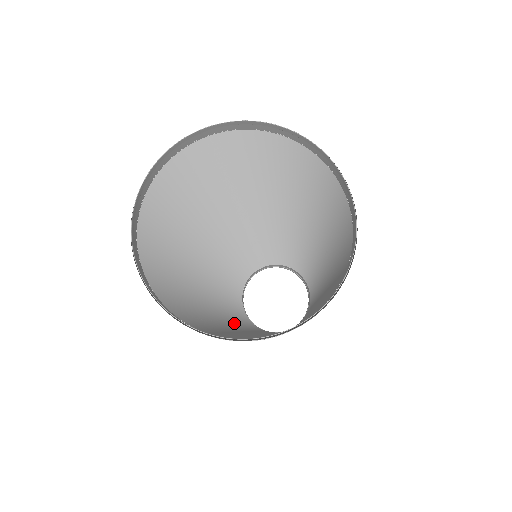
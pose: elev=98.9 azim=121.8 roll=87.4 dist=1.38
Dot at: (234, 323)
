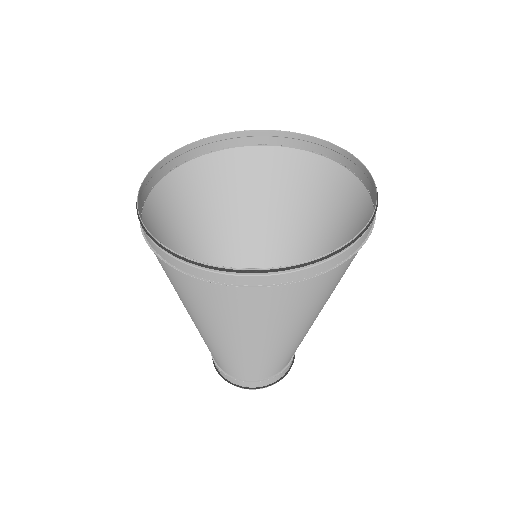
Dot at: occluded
